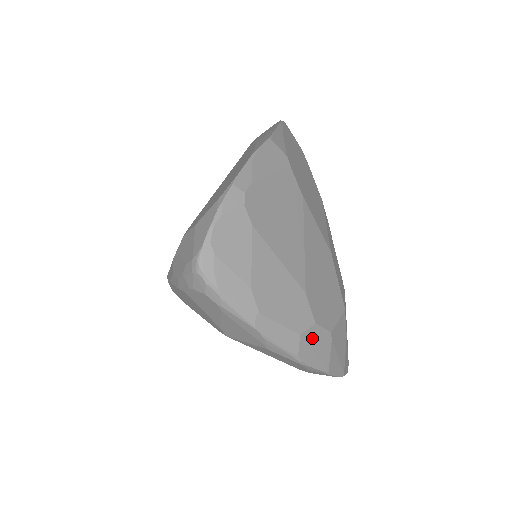
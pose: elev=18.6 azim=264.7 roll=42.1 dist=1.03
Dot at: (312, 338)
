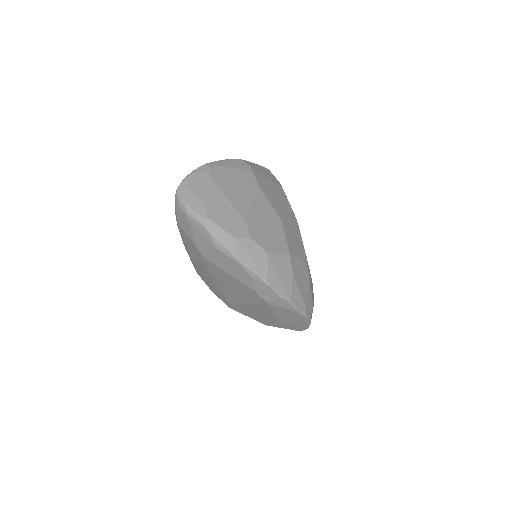
Dot at: (248, 247)
